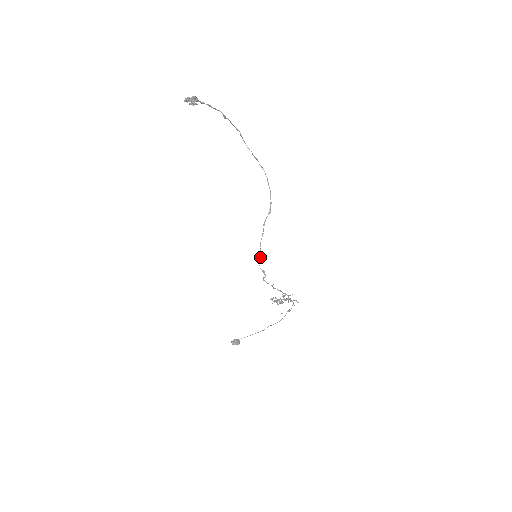
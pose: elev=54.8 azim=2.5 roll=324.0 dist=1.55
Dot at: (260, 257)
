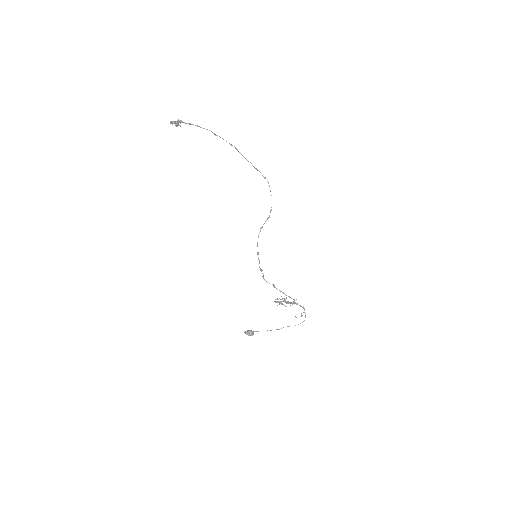
Dot at: (258, 257)
